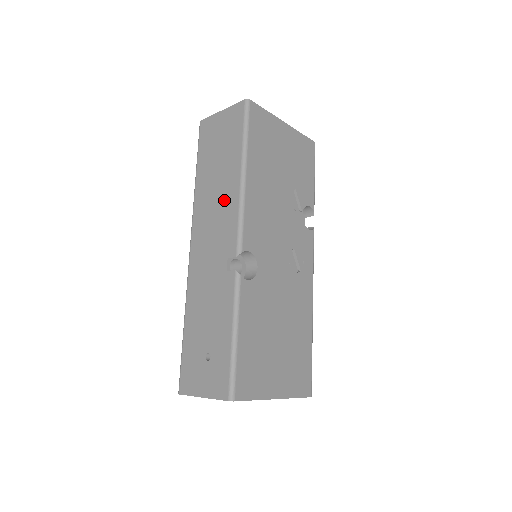
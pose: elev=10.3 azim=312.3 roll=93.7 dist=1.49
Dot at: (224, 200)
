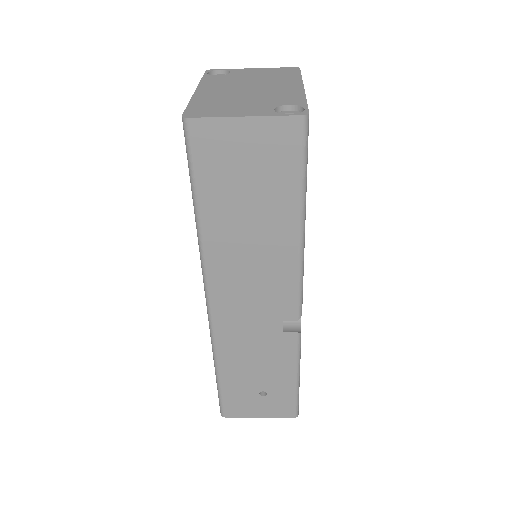
Dot at: (270, 260)
